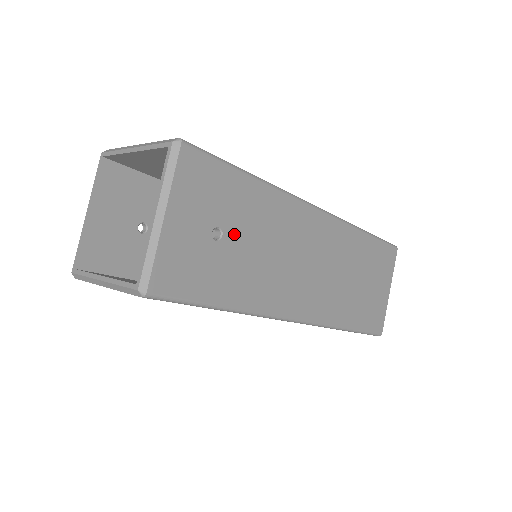
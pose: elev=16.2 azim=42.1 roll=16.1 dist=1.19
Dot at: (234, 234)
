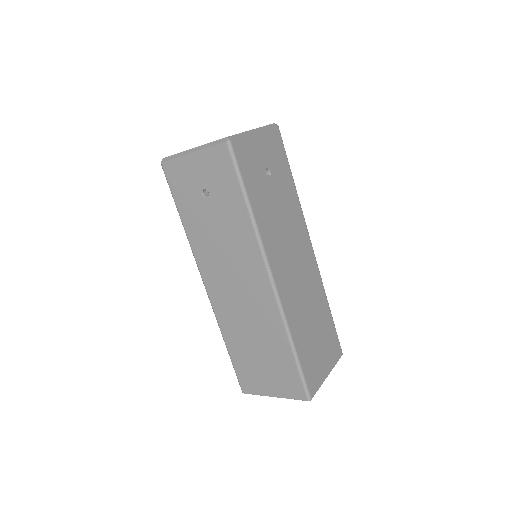
Dot at: (274, 185)
